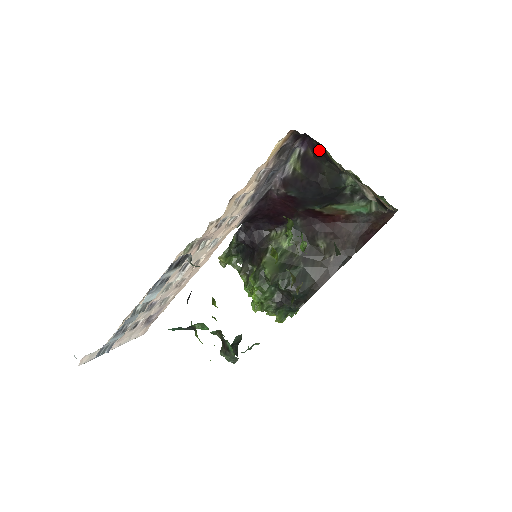
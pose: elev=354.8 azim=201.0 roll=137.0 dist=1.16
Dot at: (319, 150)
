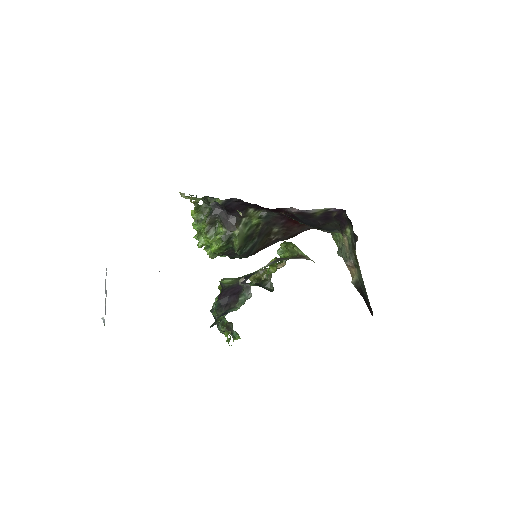
Dot at: (342, 218)
